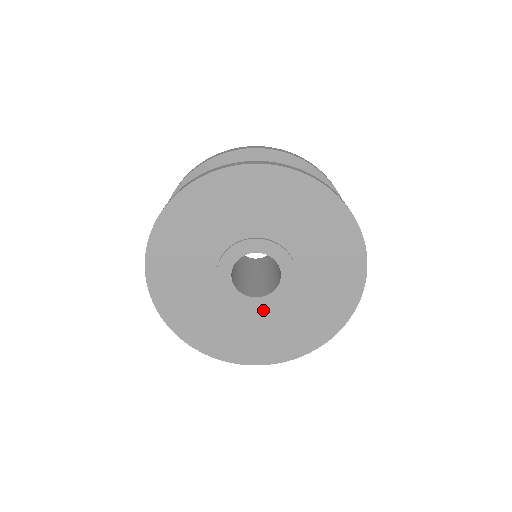
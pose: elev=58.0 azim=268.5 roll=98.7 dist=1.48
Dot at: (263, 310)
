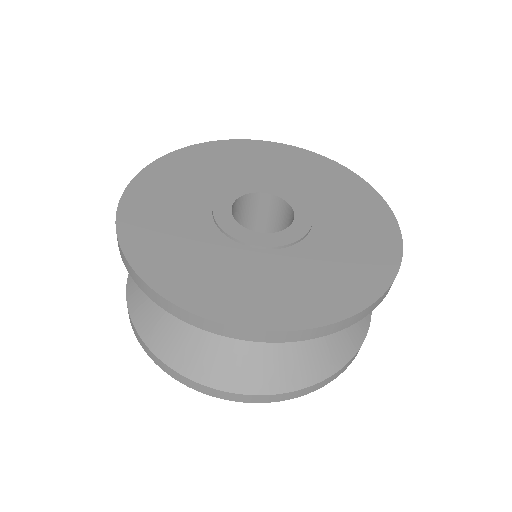
Dot at: (272, 252)
